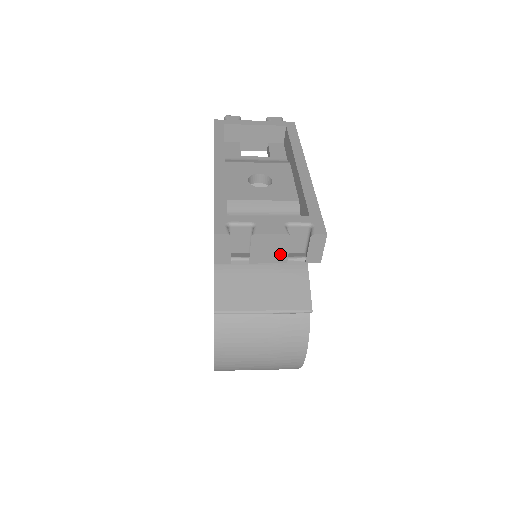
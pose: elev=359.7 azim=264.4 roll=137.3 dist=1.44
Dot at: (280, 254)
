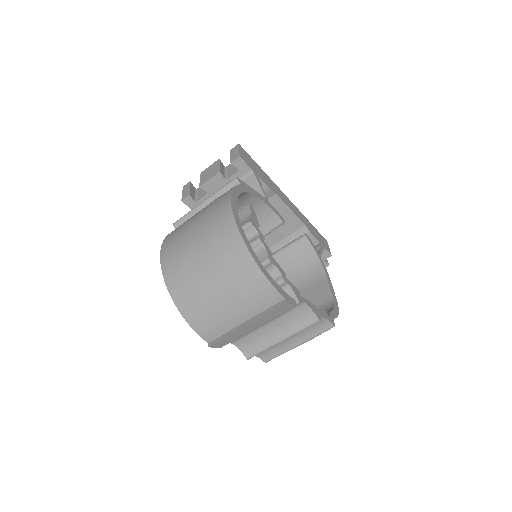
Dot at: (216, 170)
